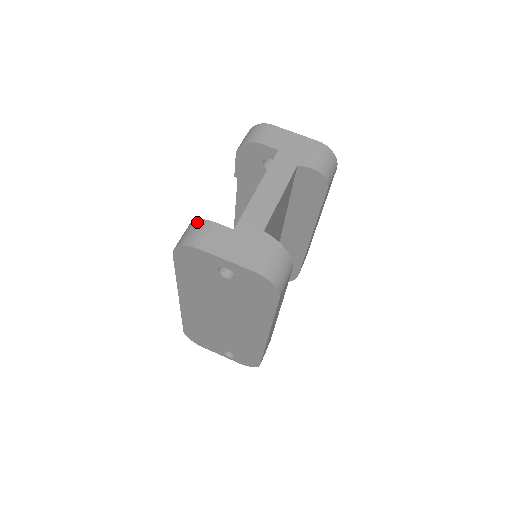
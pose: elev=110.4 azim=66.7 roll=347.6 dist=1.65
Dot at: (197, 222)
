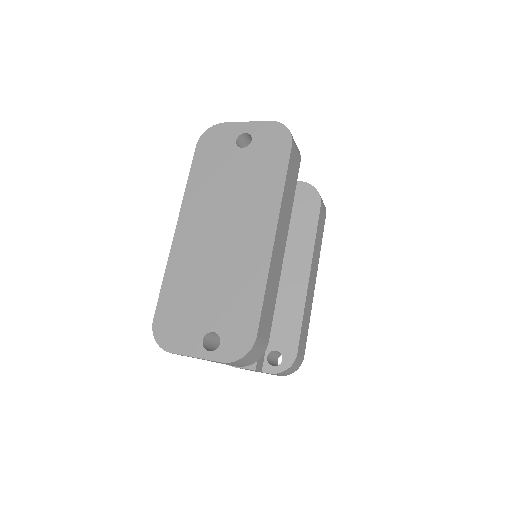
Dot at: occluded
